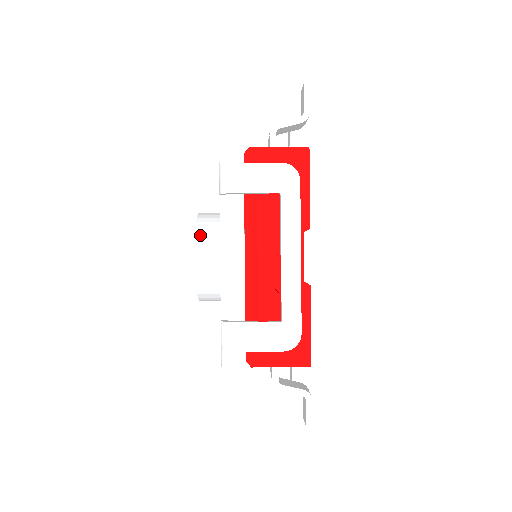
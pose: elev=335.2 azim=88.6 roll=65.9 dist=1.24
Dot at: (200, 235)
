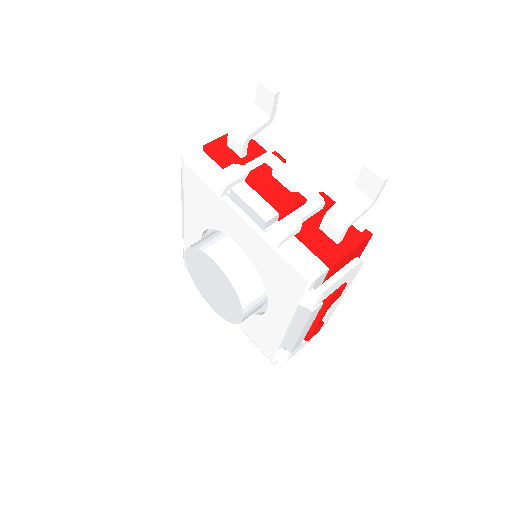
Dot at: (245, 302)
